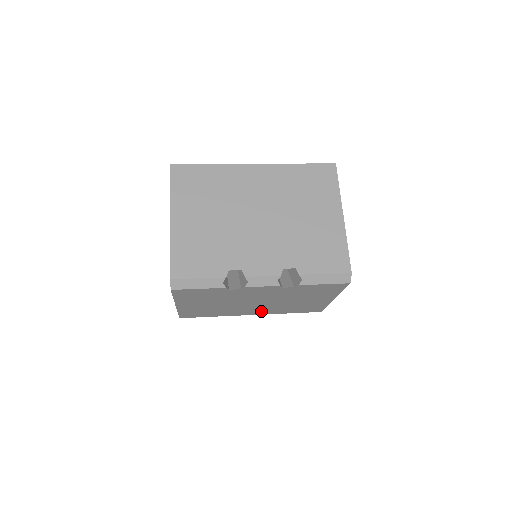
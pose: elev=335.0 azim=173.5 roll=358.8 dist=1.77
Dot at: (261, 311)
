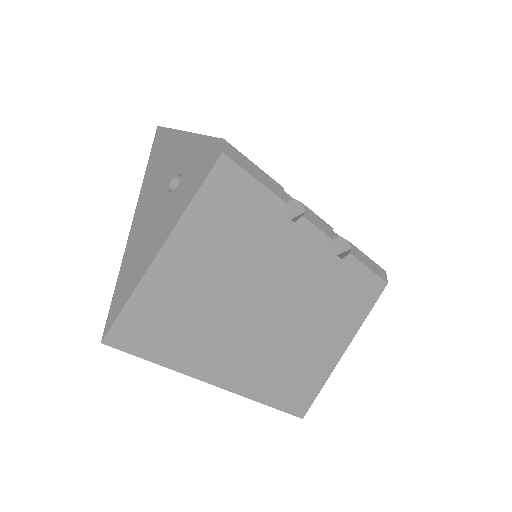
Dot at: (243, 370)
